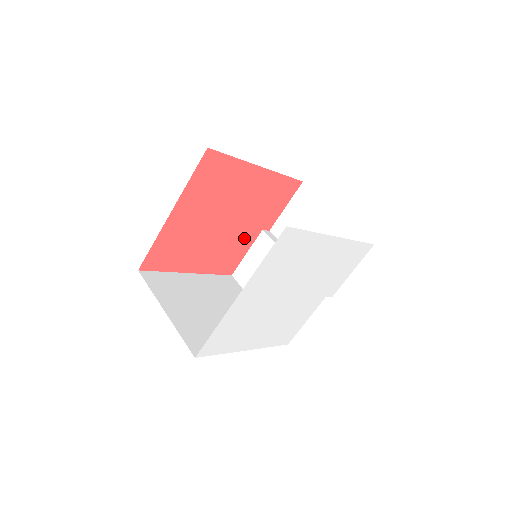
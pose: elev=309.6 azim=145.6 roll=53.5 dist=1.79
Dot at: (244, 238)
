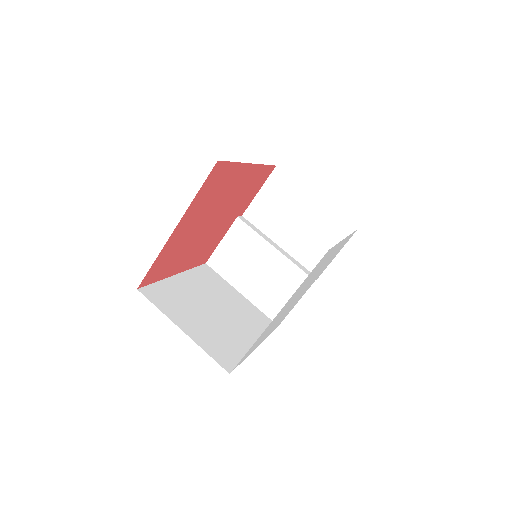
Dot at: (222, 229)
